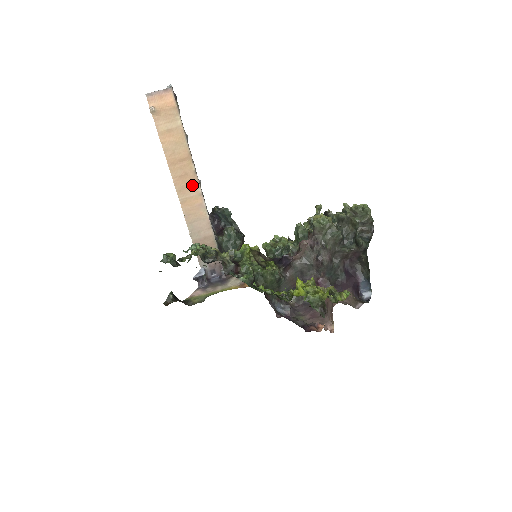
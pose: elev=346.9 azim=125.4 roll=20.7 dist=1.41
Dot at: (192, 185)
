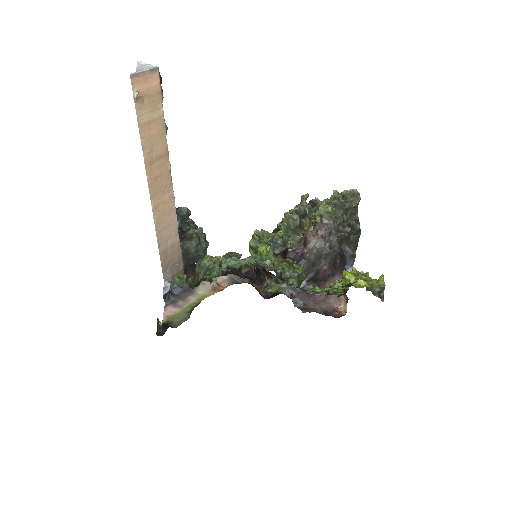
Dot at: (166, 187)
